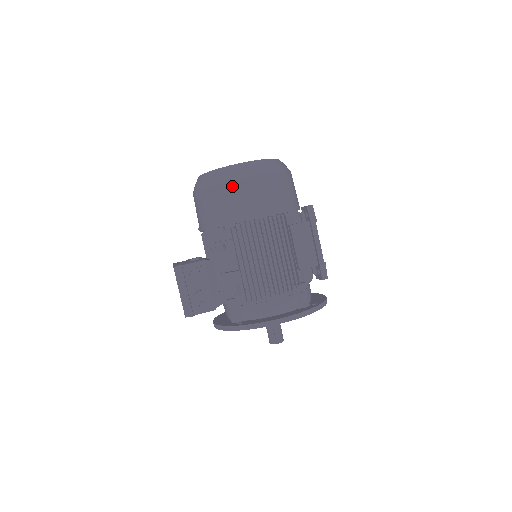
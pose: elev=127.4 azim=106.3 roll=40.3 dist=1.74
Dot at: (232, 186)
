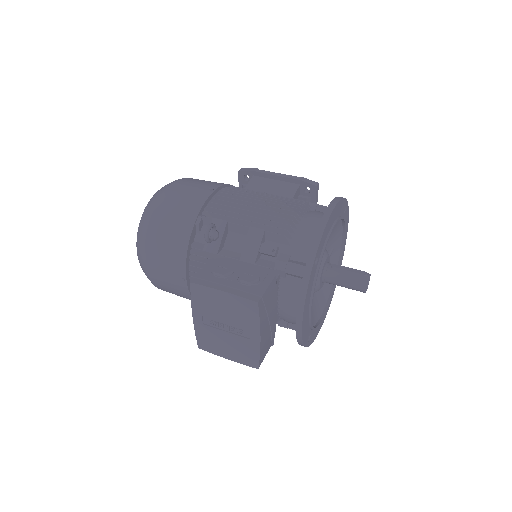
Dot at: (166, 197)
